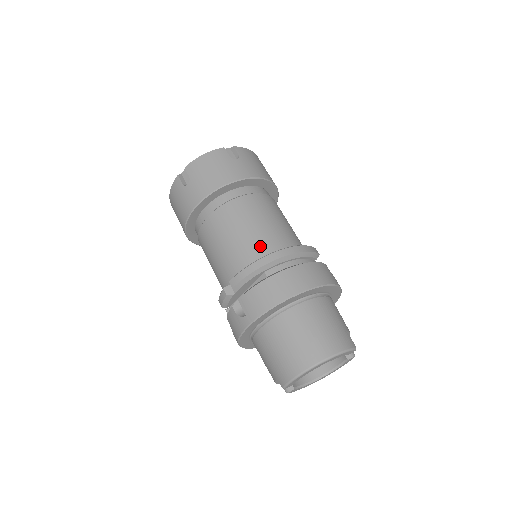
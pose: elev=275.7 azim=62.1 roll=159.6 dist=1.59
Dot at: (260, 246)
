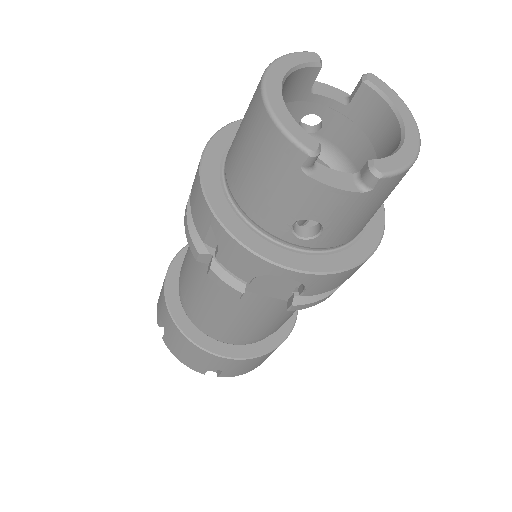
Dot at: occluded
